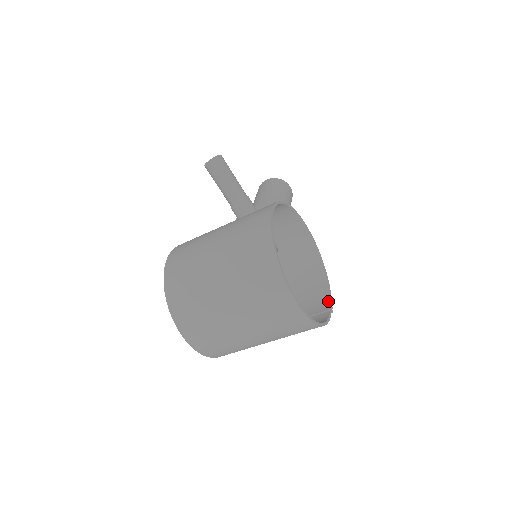
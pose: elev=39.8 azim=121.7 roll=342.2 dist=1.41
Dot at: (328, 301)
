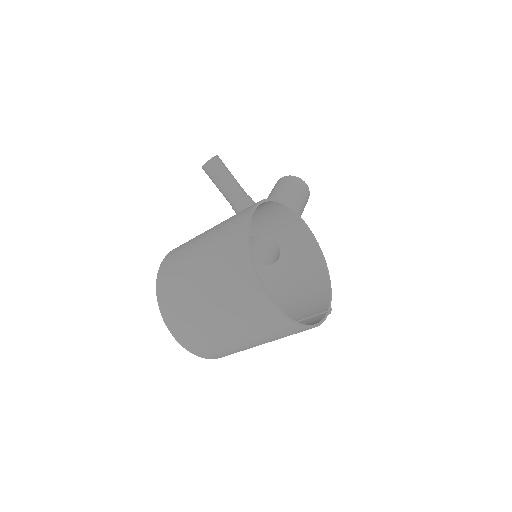
Dot at: (327, 302)
